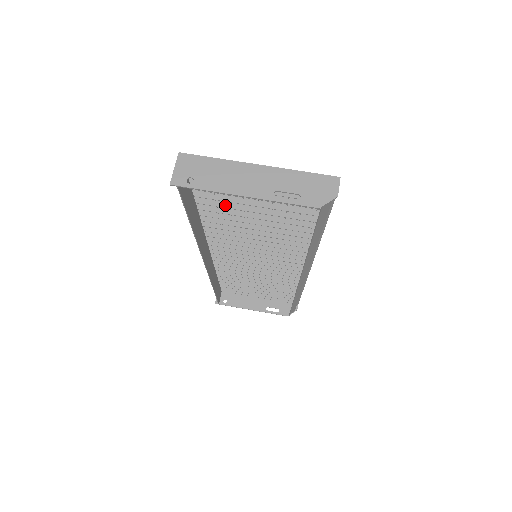
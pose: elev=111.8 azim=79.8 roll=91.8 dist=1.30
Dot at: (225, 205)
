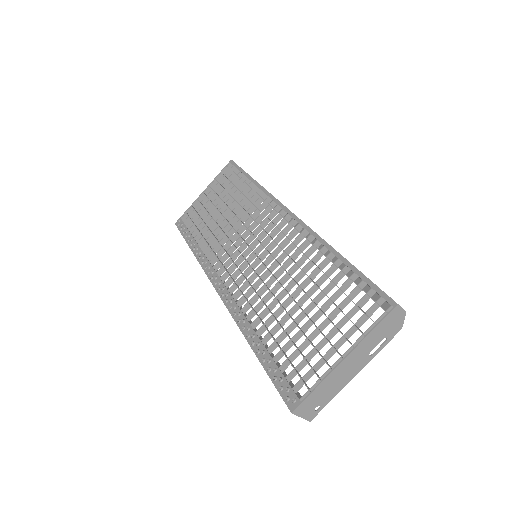
Dot at: (285, 336)
